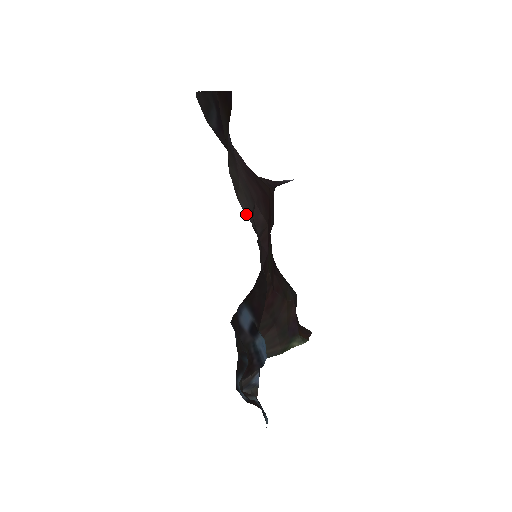
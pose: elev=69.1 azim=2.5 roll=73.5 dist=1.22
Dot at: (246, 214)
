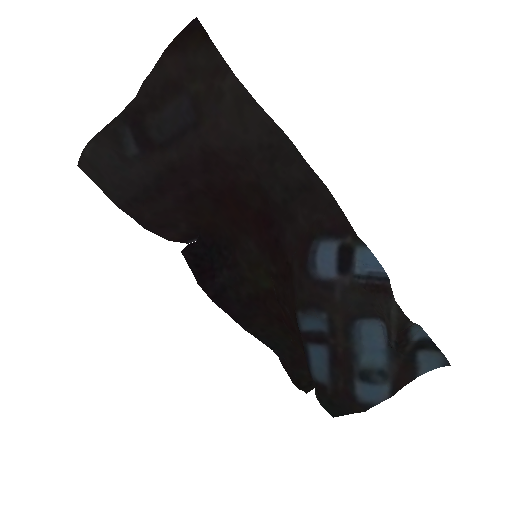
Dot at: (270, 118)
